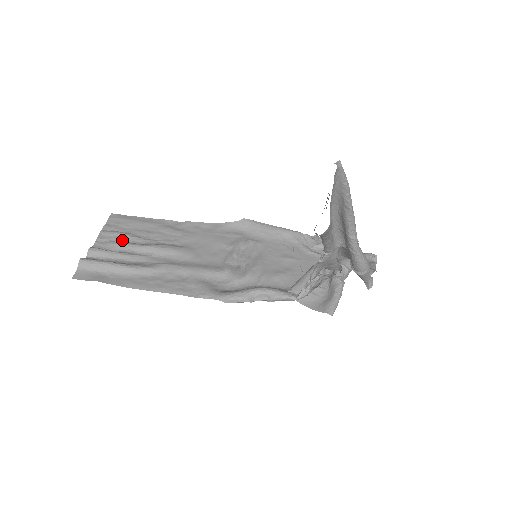
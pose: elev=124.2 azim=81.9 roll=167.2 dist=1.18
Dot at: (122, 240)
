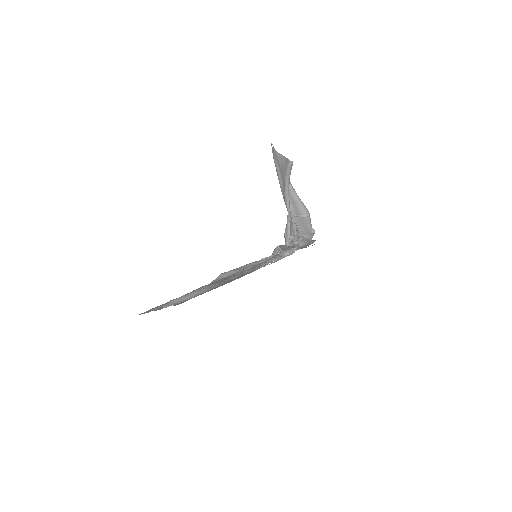
Dot at: occluded
